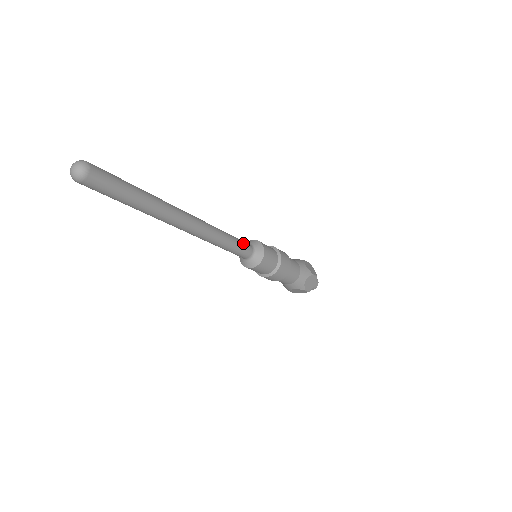
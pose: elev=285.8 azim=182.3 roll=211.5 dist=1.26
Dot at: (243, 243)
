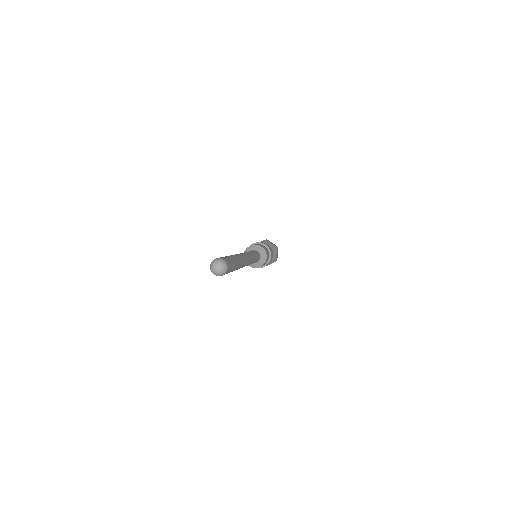
Dot at: (258, 258)
